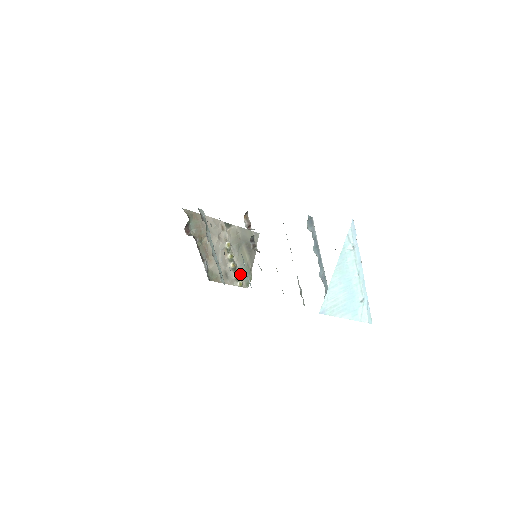
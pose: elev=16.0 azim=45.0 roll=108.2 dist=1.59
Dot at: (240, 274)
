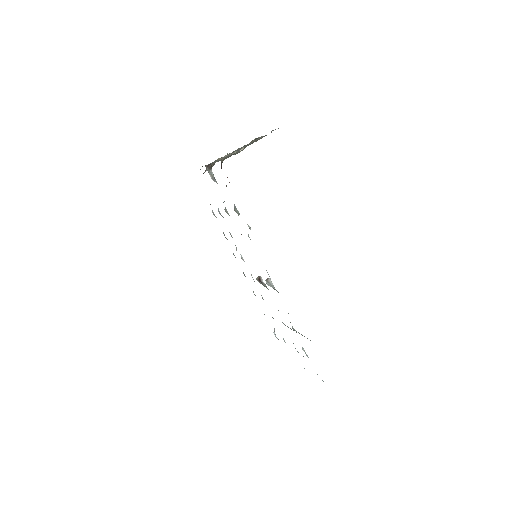
Dot at: occluded
